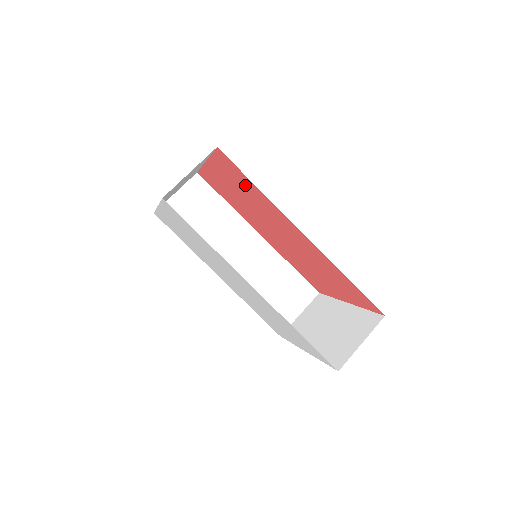
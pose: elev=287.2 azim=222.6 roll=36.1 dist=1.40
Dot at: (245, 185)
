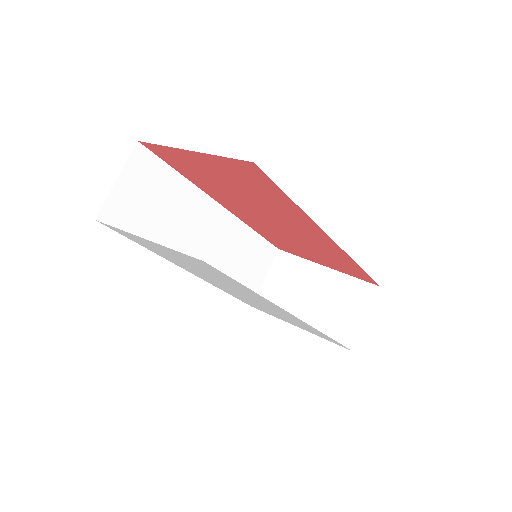
Dot at: (265, 191)
